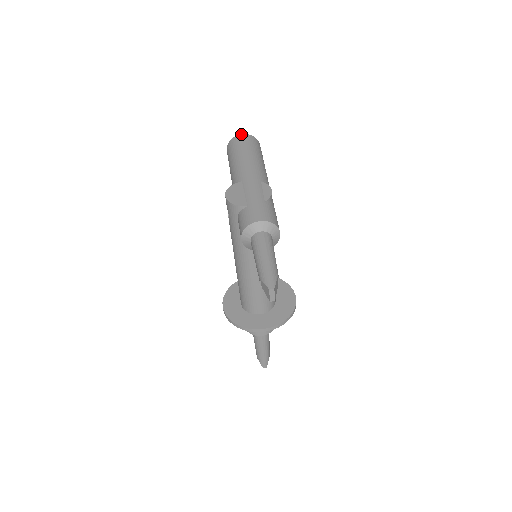
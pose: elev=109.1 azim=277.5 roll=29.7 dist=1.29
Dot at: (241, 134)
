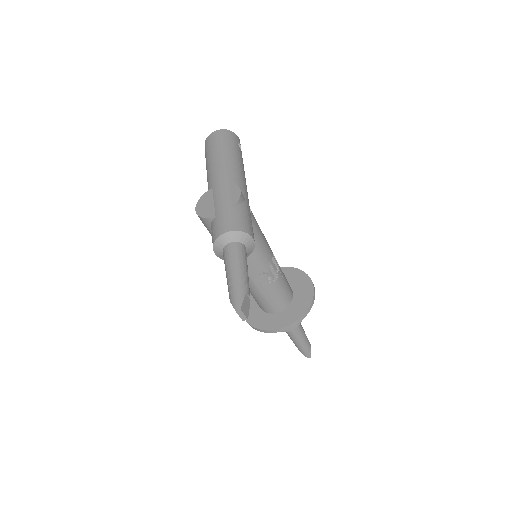
Dot at: (214, 131)
